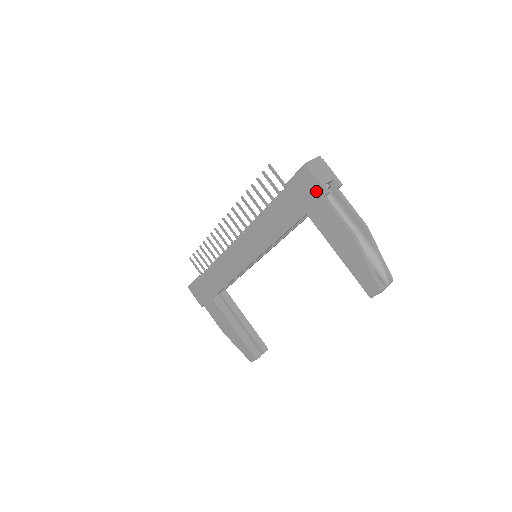
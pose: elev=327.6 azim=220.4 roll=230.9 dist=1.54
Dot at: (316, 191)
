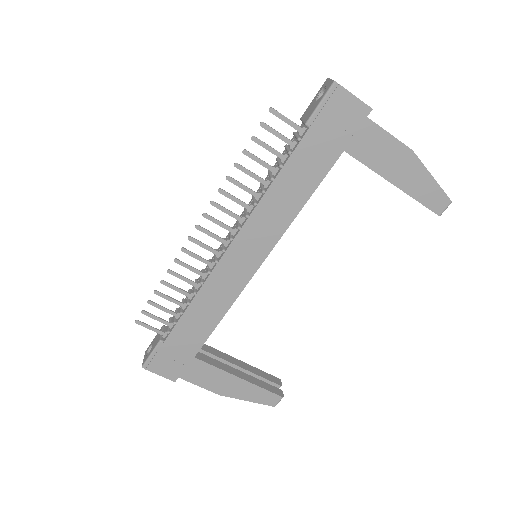
Dot at: (355, 113)
